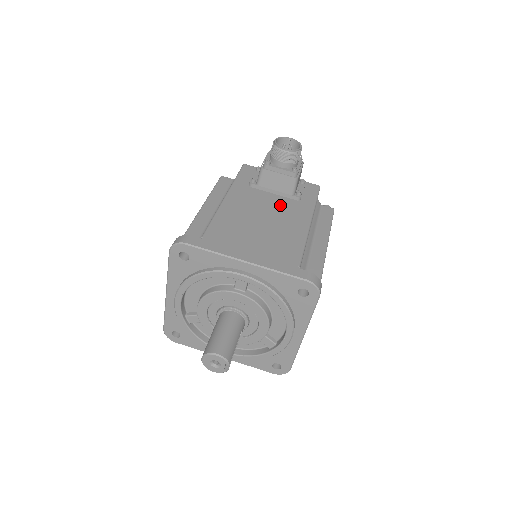
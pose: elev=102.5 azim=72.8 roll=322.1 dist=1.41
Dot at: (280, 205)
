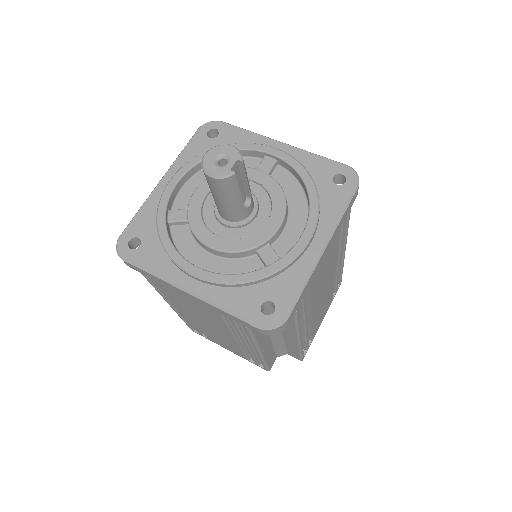
Dot at: occluded
